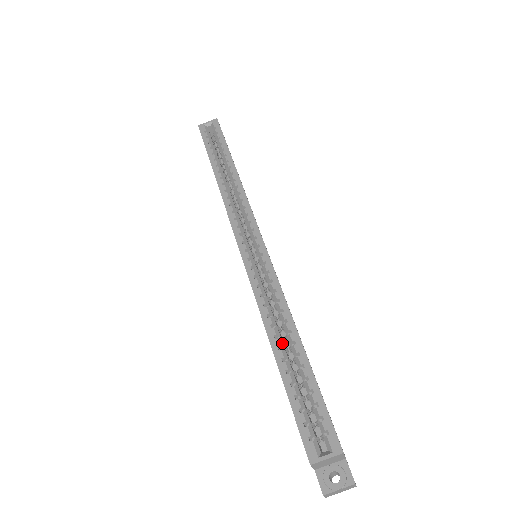
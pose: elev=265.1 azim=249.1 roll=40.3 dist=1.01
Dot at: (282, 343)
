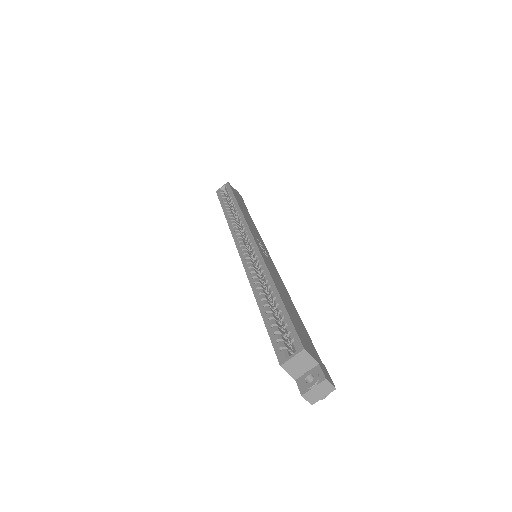
Dot at: (265, 297)
